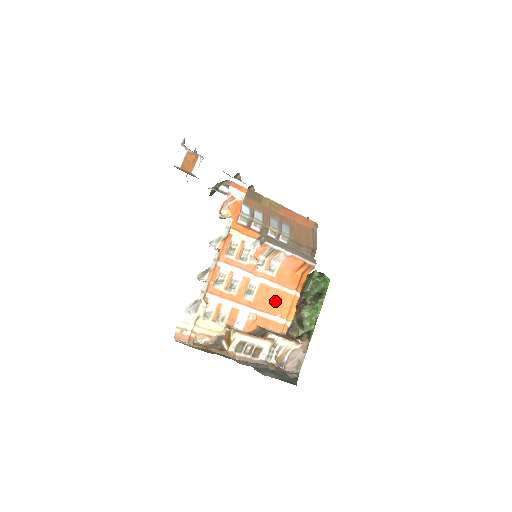
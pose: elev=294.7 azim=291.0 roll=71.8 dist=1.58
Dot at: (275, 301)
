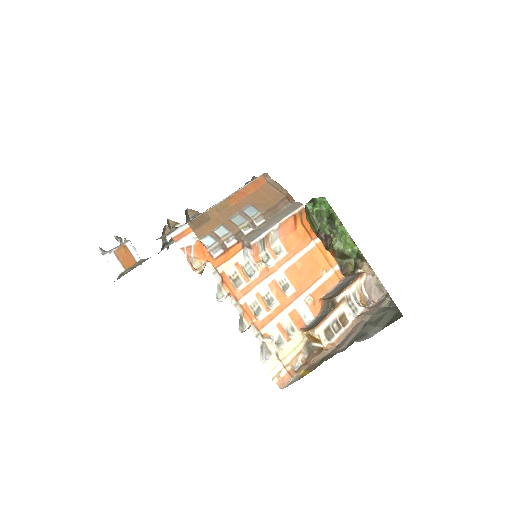
Dot at: (309, 268)
